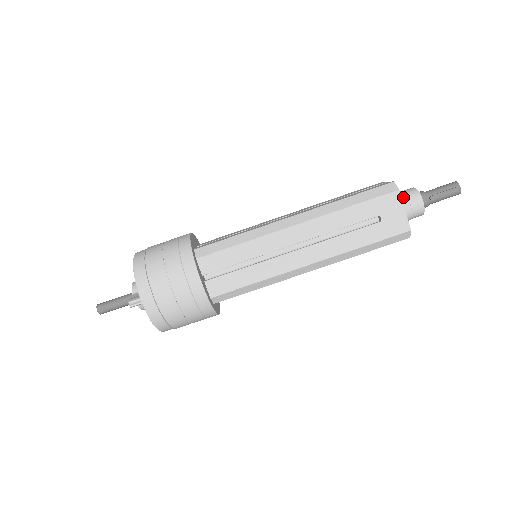
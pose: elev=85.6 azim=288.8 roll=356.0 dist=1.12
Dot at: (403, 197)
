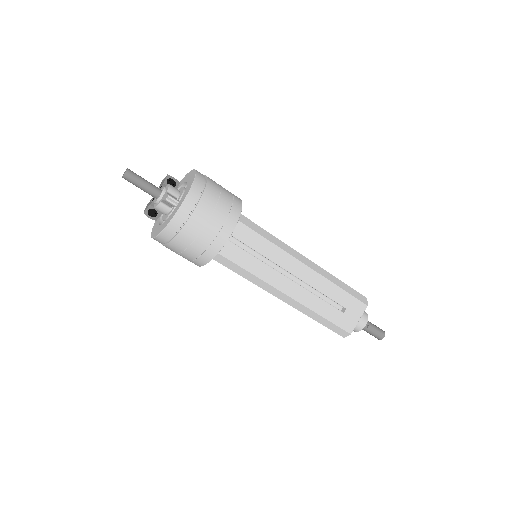
Dot at: occluded
